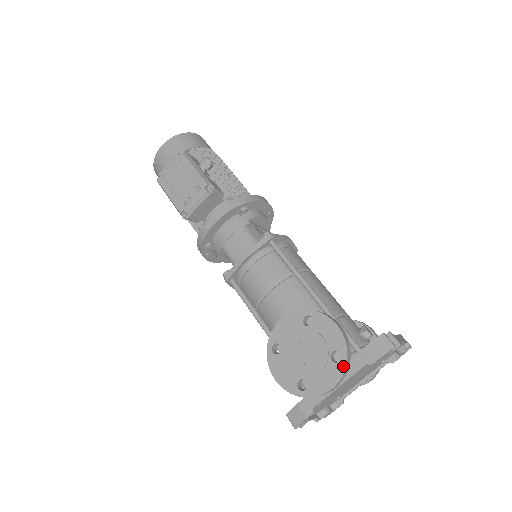
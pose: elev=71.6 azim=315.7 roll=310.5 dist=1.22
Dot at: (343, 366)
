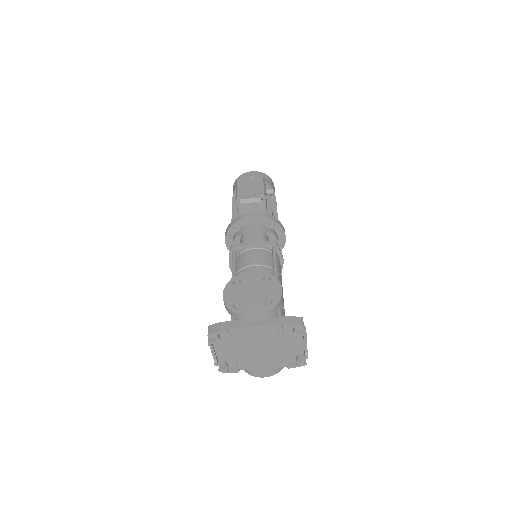
Dot at: (269, 309)
